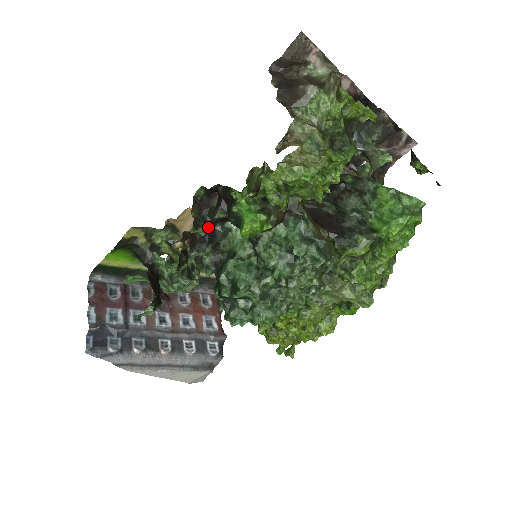
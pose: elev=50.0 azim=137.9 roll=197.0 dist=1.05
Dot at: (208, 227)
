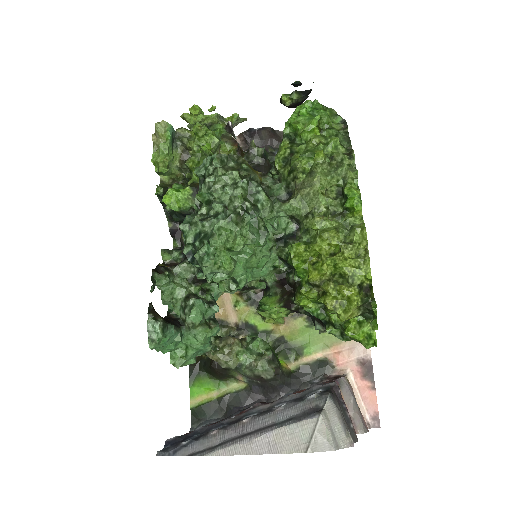
Dot at: occluded
